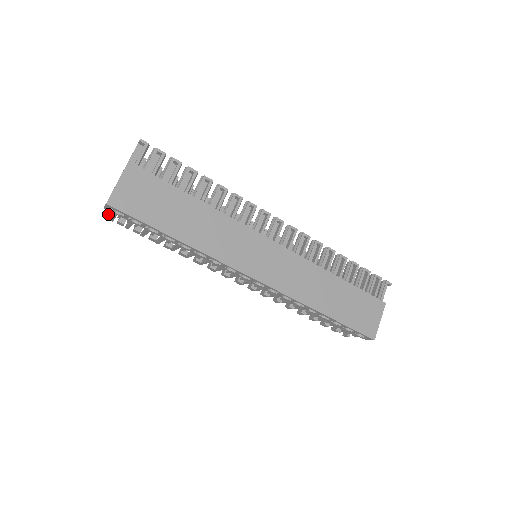
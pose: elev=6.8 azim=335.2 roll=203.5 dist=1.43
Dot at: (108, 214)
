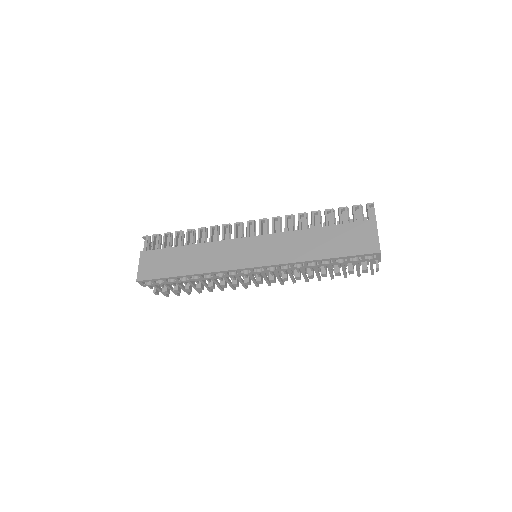
Dot at: (155, 291)
